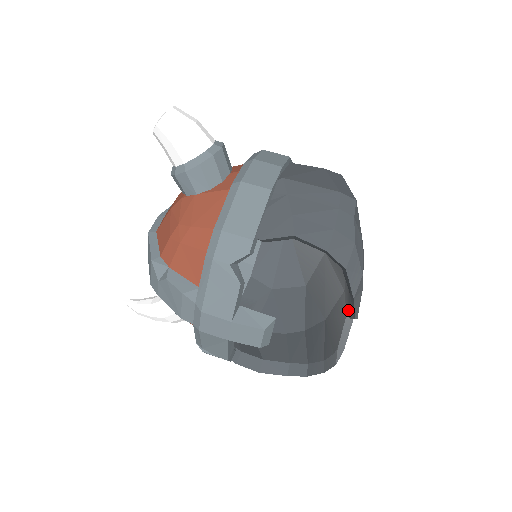
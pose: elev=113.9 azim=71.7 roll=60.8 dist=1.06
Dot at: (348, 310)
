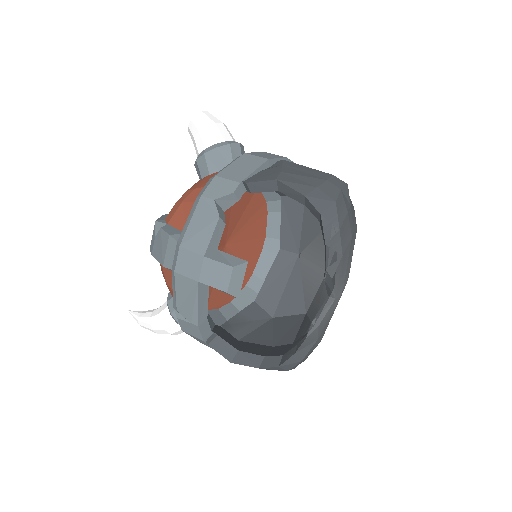
Dot at: occluded
